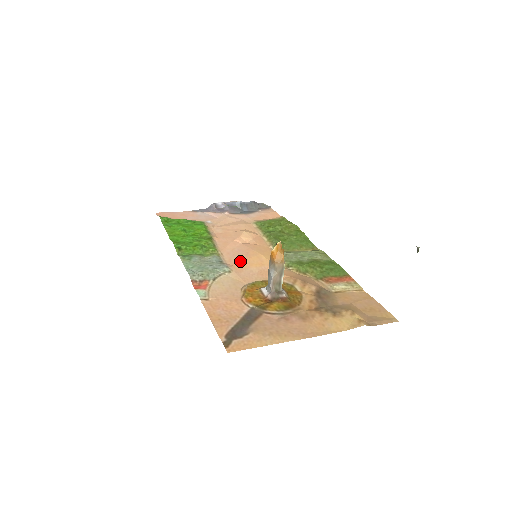
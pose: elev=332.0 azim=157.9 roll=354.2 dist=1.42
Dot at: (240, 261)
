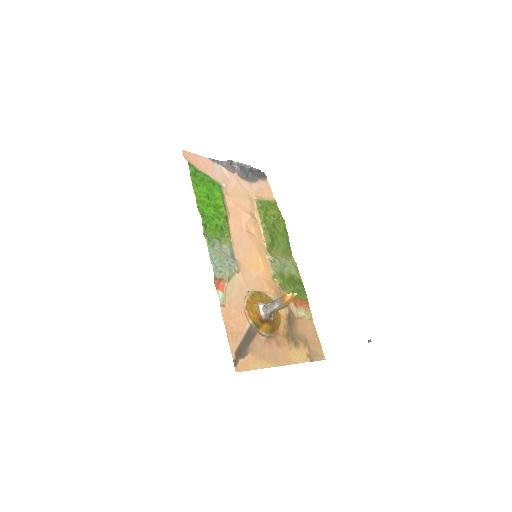
Dot at: (245, 259)
